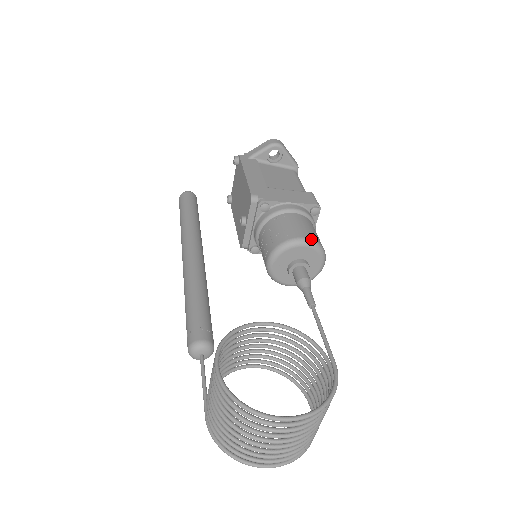
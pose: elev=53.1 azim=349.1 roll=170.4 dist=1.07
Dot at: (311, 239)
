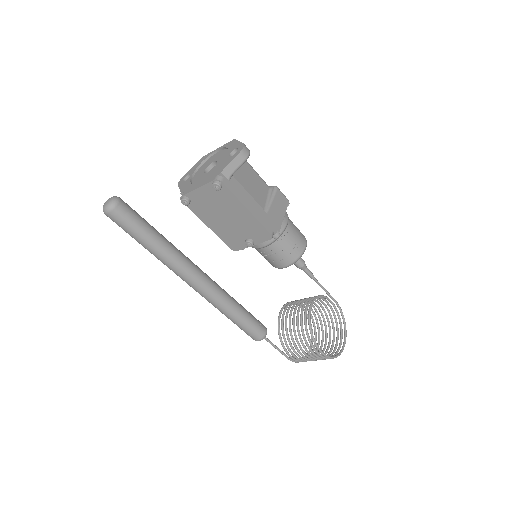
Dot at: occluded
